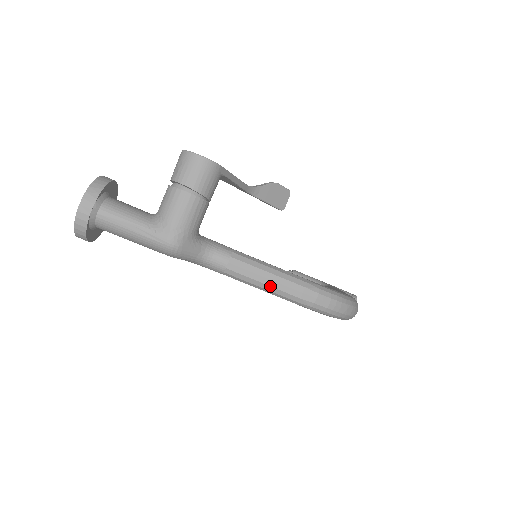
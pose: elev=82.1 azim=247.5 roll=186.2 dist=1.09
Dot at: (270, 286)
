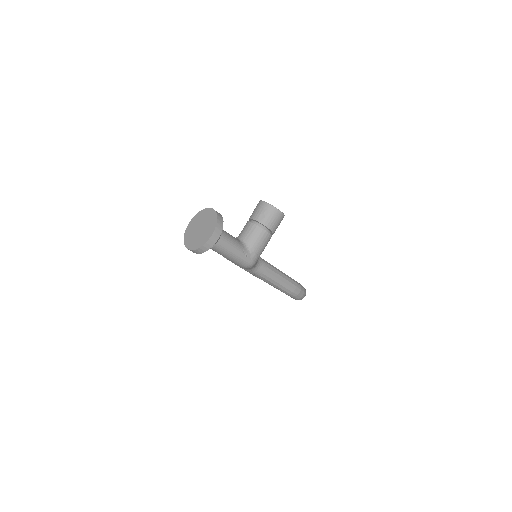
Dot at: (281, 285)
